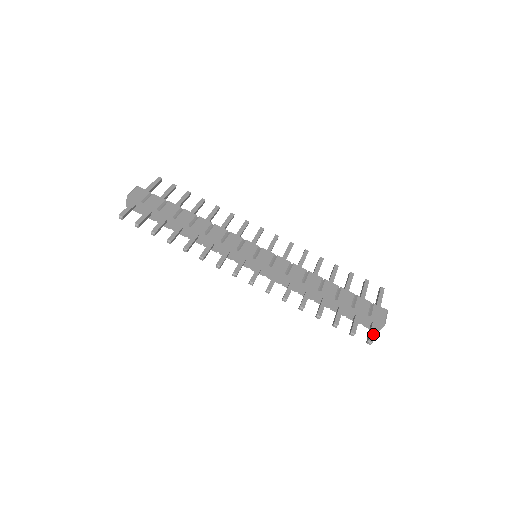
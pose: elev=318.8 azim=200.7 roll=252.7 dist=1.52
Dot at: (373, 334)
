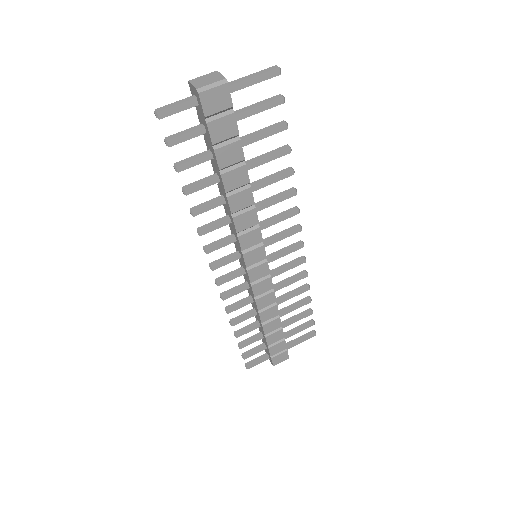
Dot at: (257, 364)
